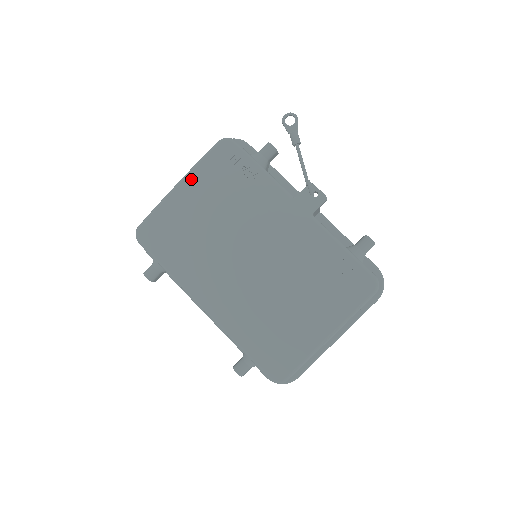
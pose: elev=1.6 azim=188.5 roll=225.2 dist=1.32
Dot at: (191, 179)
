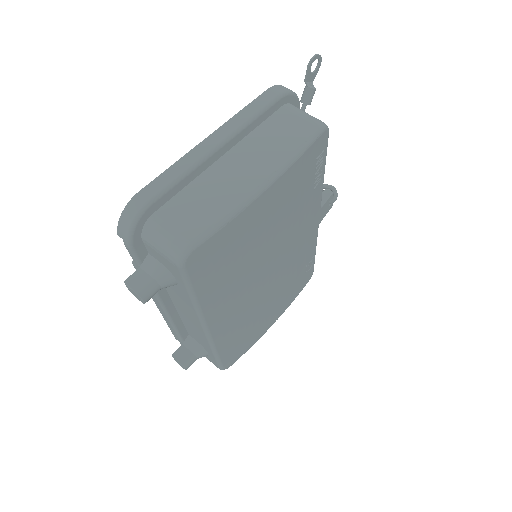
Dot at: (281, 181)
